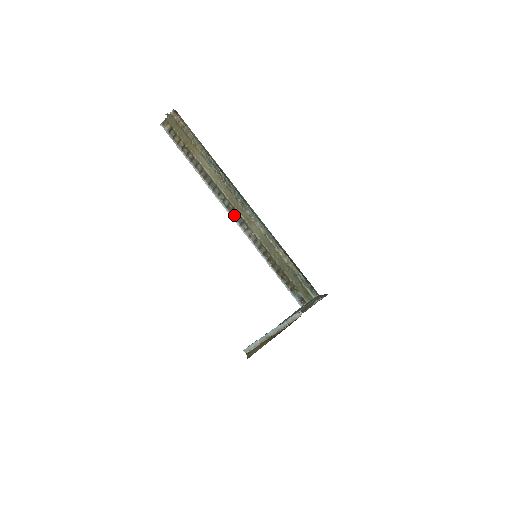
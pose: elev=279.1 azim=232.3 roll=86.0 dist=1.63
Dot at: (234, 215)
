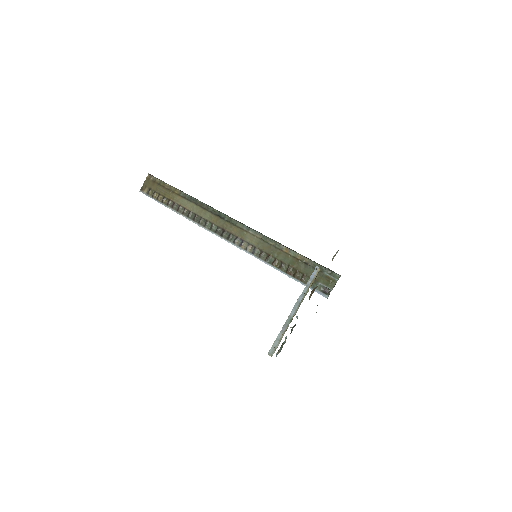
Dot at: (225, 236)
